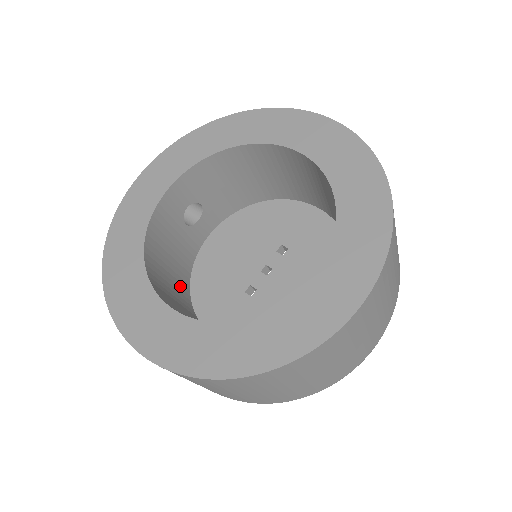
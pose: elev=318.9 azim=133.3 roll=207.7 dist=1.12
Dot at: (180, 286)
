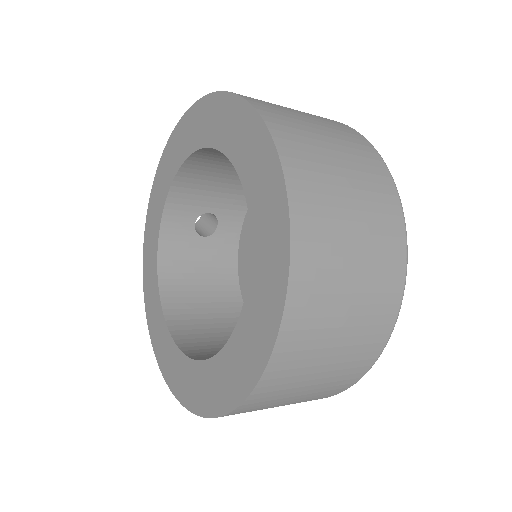
Dot at: (223, 295)
